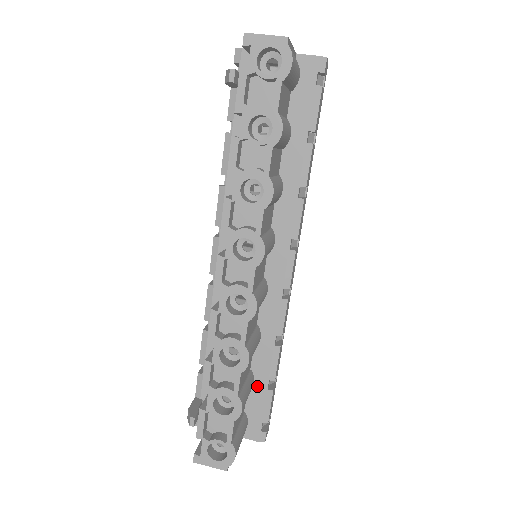
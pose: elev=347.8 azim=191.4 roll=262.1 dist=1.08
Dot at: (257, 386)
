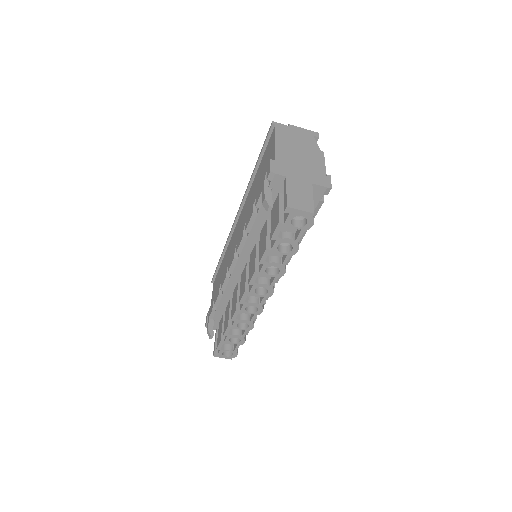
Dot at: occluded
